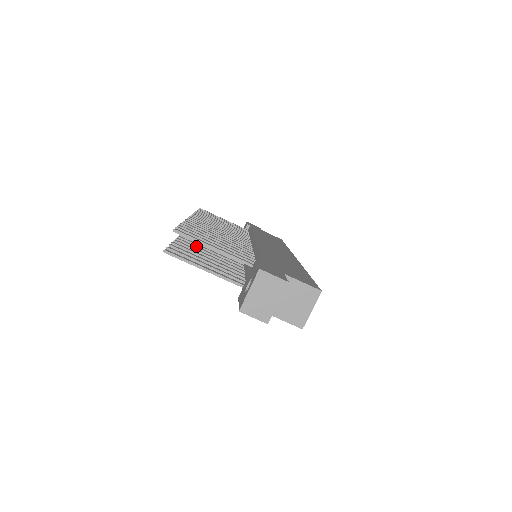
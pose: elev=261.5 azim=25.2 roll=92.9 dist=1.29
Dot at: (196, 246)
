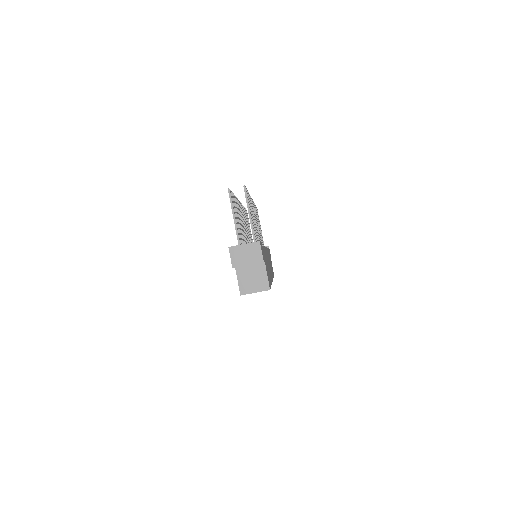
Dot at: occluded
